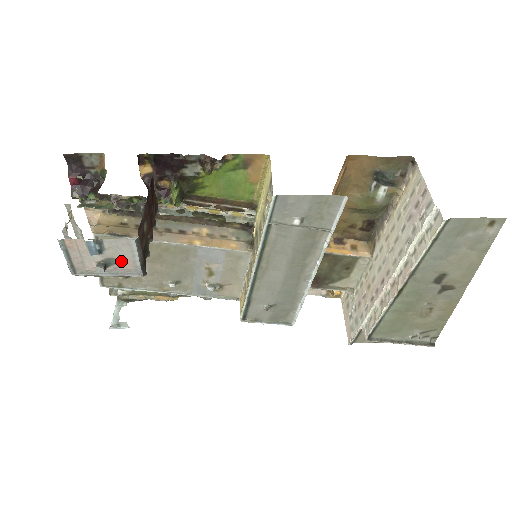
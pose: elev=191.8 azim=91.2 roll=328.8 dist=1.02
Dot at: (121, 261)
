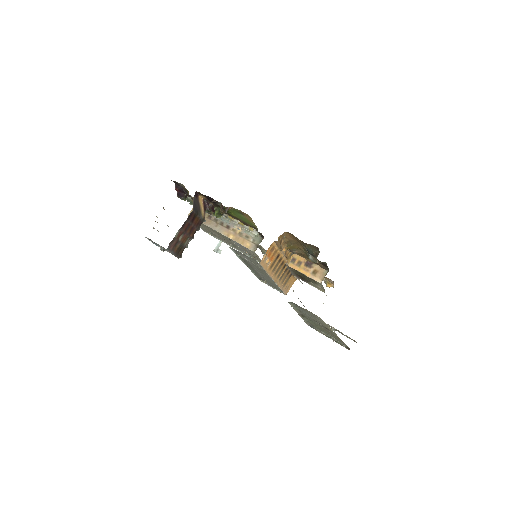
Dot at: occluded
